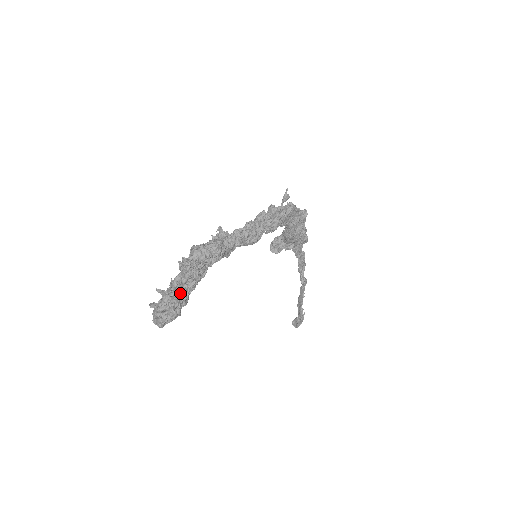
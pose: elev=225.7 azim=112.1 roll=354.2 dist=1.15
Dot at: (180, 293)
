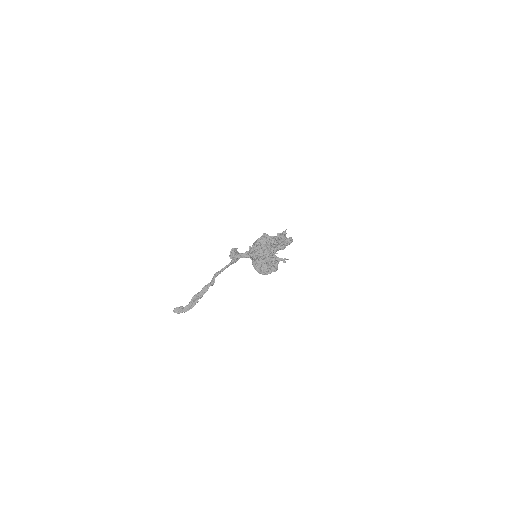
Dot at: occluded
